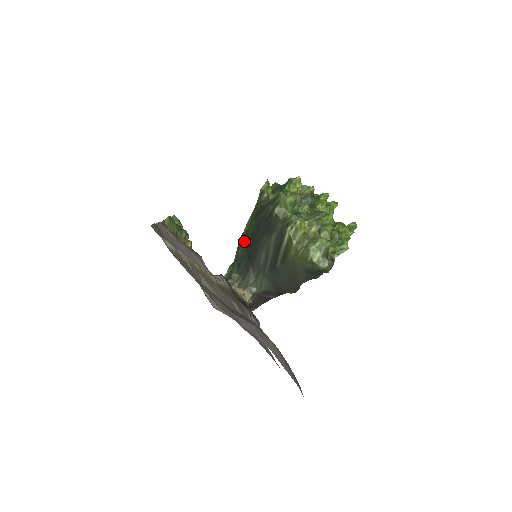
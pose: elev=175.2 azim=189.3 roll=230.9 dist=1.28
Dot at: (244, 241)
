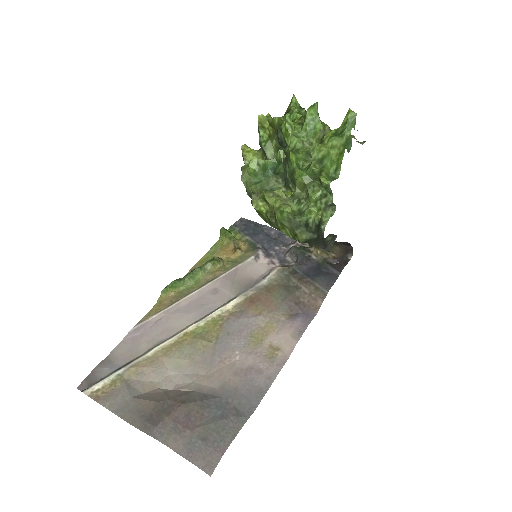
Dot at: occluded
